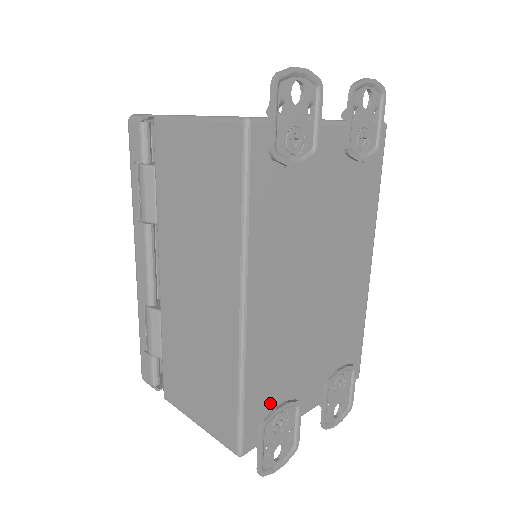
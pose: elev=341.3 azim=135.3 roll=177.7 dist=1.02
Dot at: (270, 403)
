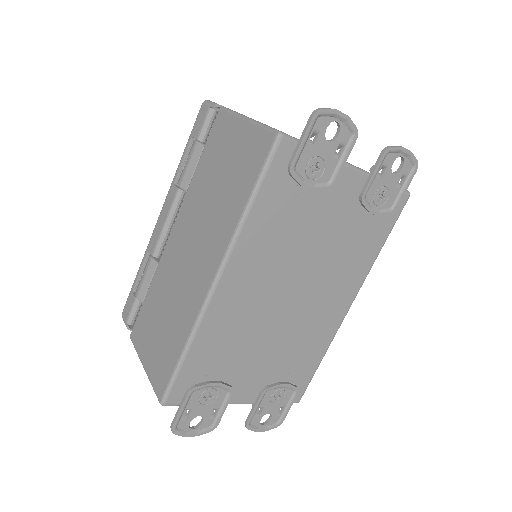
Dot at: (207, 375)
